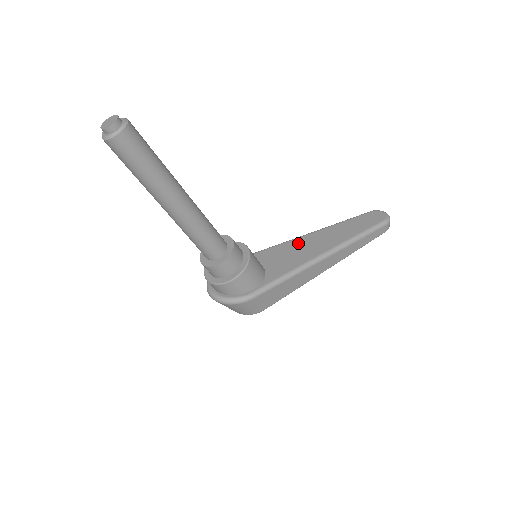
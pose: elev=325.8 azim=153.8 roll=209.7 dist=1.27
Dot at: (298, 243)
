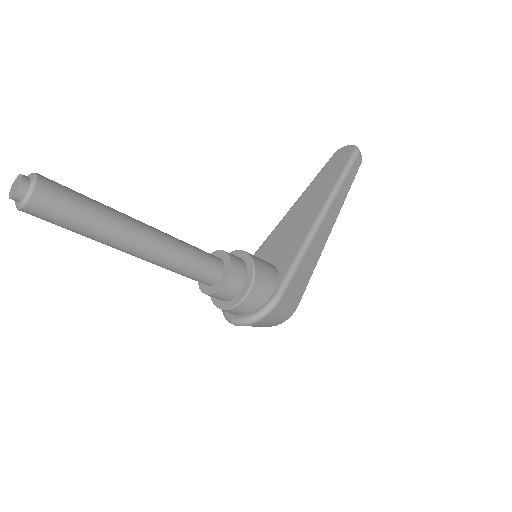
Dot at: (287, 222)
